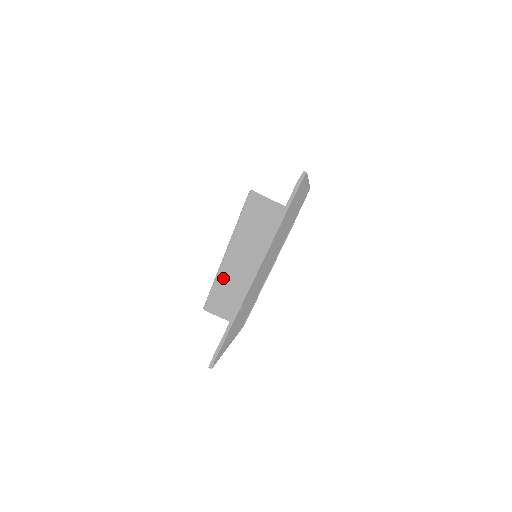
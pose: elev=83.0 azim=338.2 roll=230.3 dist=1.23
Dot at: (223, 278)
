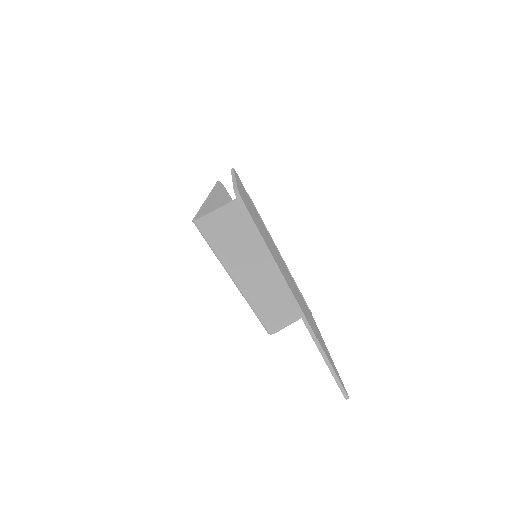
Dot at: (256, 301)
